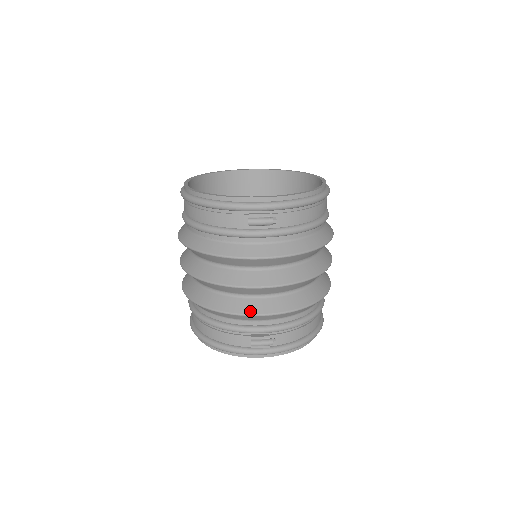
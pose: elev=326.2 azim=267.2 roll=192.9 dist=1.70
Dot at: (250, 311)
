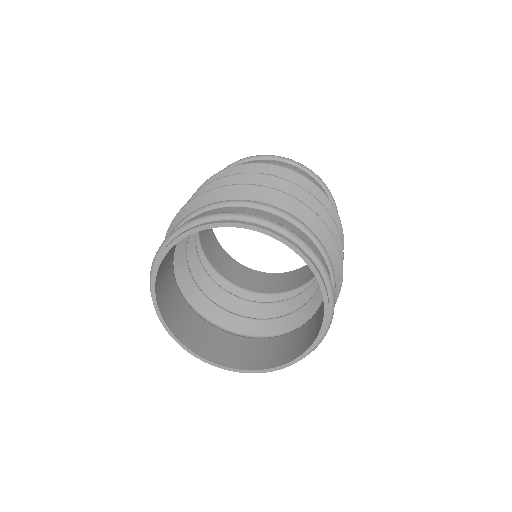
Dot at: occluded
